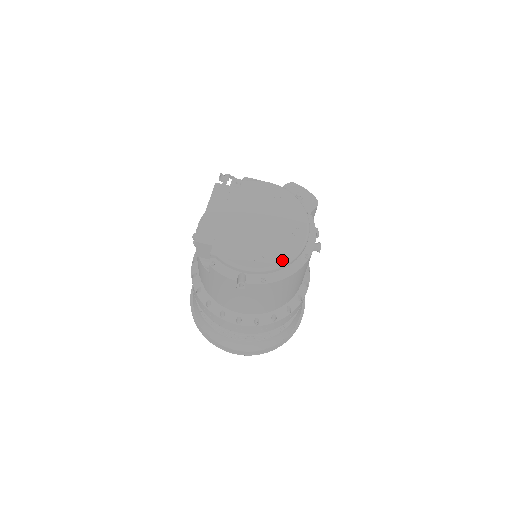
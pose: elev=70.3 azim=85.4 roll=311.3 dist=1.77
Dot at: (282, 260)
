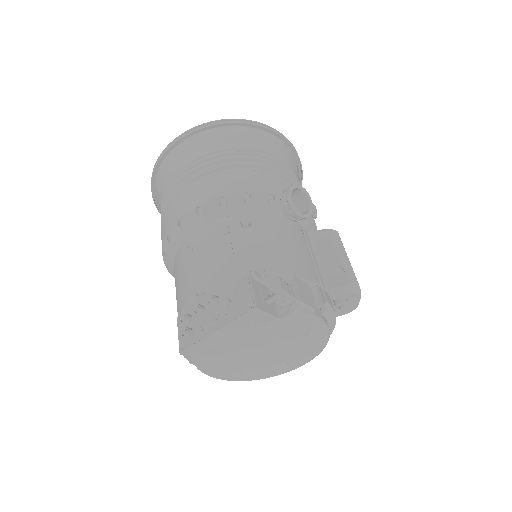
Dot at: (255, 379)
